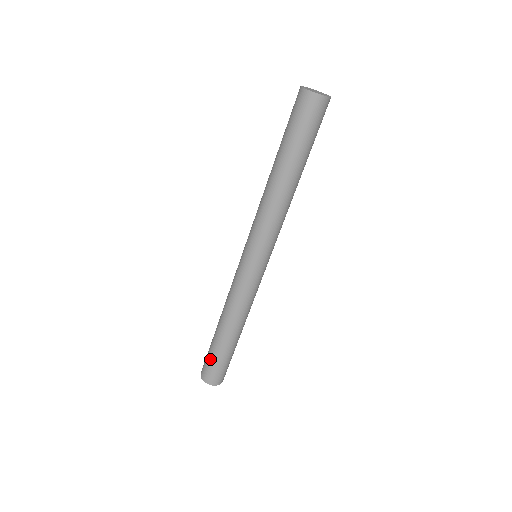
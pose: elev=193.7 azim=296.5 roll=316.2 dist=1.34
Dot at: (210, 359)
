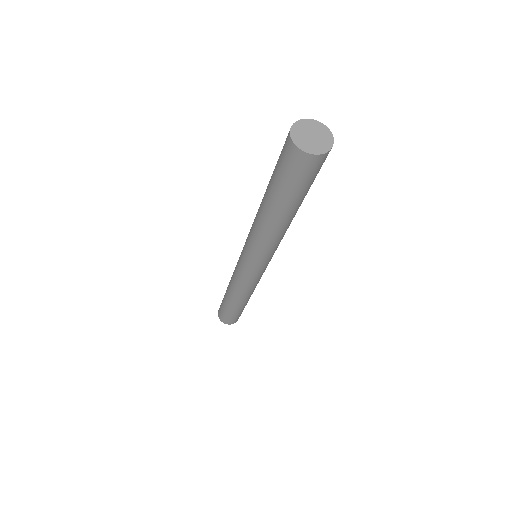
Dot at: (222, 309)
